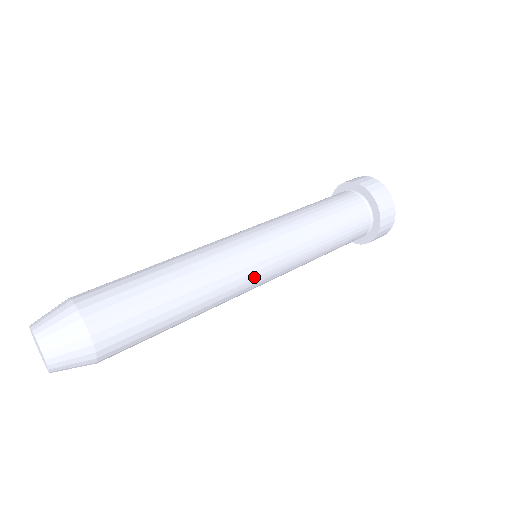
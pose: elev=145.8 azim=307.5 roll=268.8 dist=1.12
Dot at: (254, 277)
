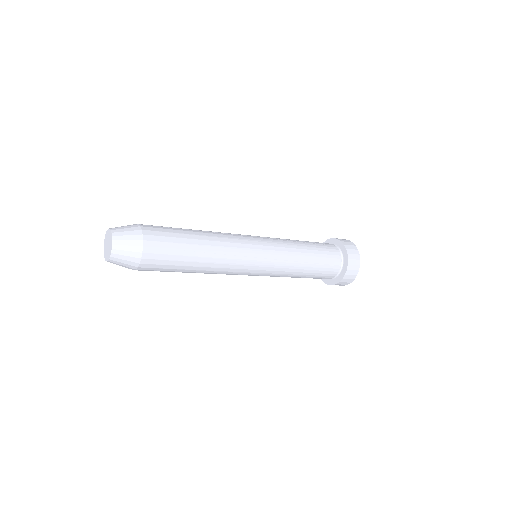
Dot at: (249, 239)
